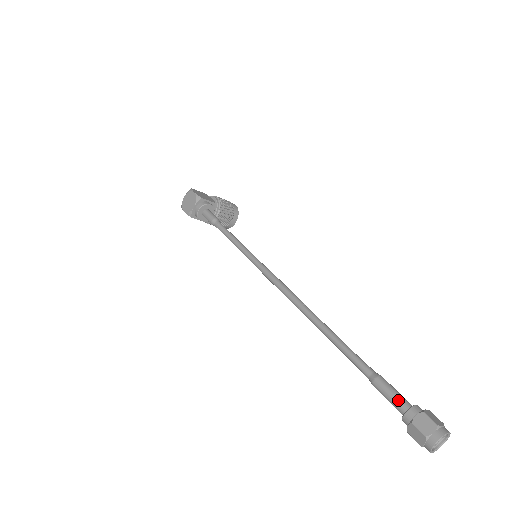
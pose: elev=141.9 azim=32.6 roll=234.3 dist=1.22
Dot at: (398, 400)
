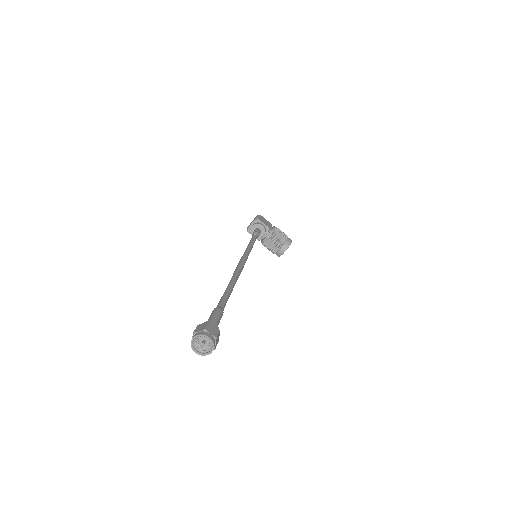
Dot at: (210, 318)
